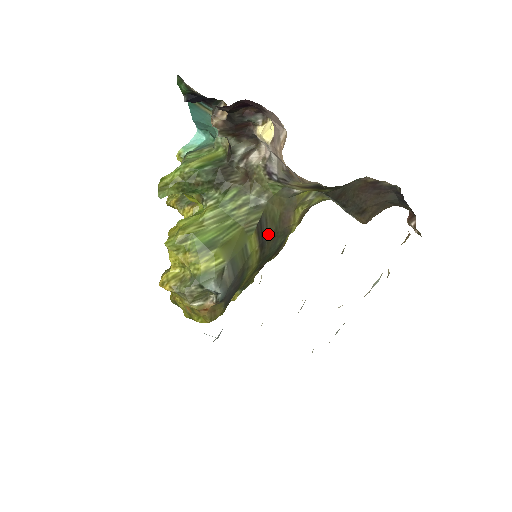
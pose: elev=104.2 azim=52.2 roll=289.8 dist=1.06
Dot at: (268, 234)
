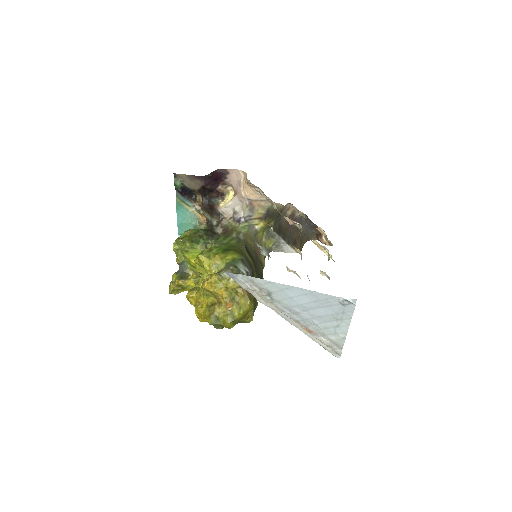
Dot at: (253, 258)
